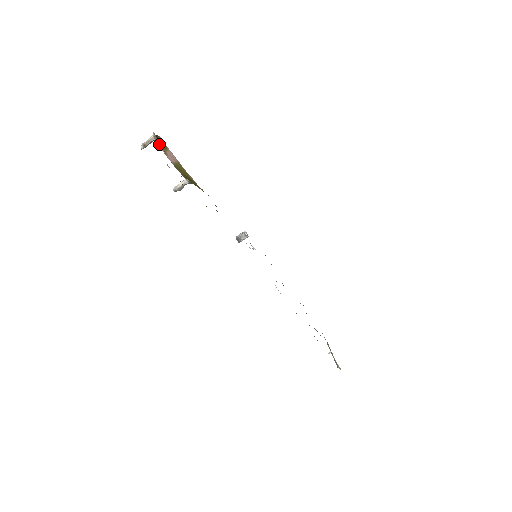
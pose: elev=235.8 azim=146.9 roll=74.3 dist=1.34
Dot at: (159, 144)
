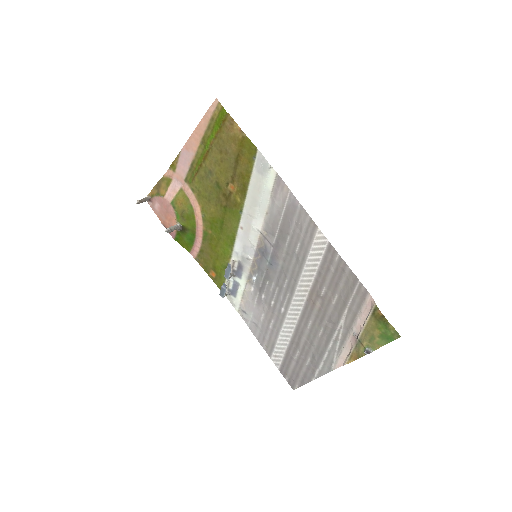
Dot at: (156, 195)
